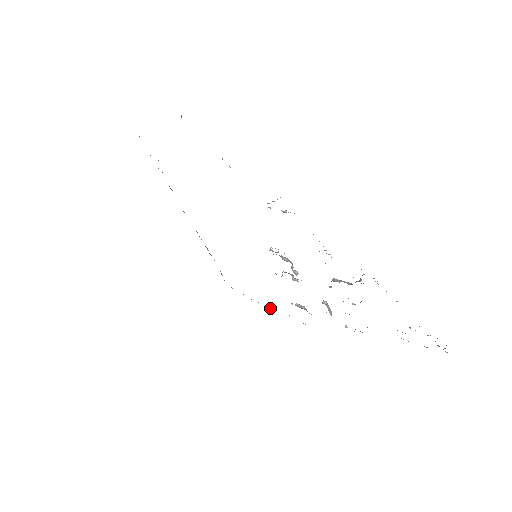
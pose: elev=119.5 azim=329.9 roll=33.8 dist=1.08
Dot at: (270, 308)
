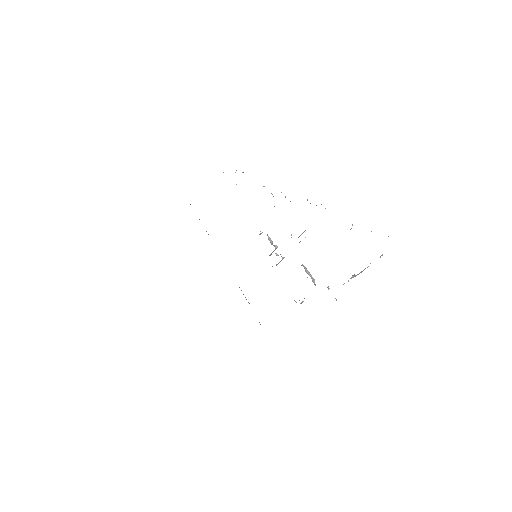
Dot at: occluded
